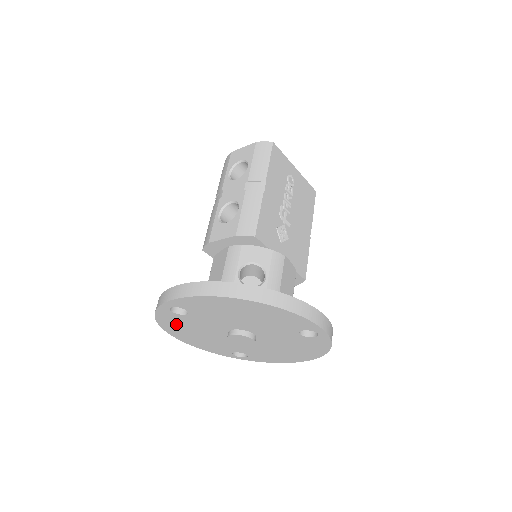
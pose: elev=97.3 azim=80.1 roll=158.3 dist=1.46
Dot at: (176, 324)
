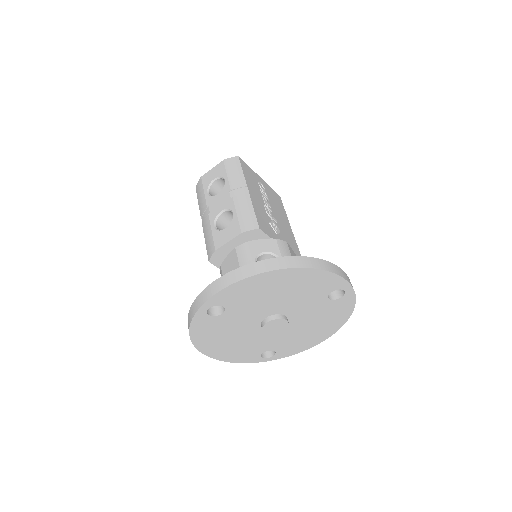
Dot at: (209, 333)
